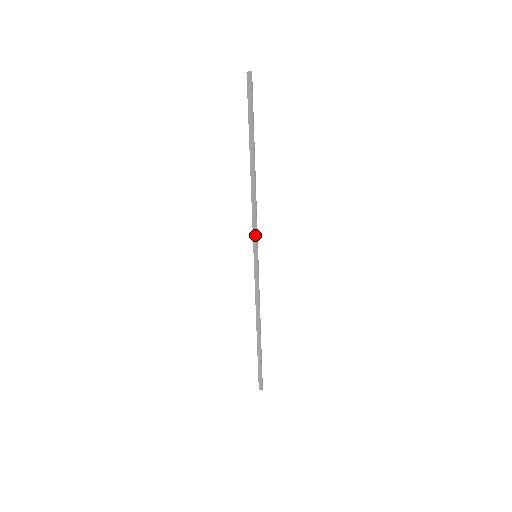
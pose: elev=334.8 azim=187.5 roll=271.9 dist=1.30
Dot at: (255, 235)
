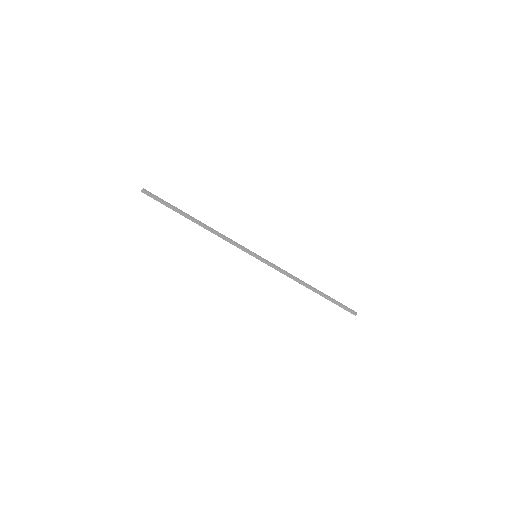
Dot at: (241, 248)
